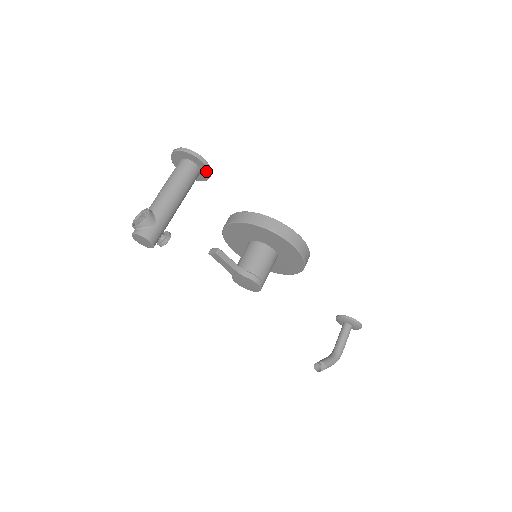
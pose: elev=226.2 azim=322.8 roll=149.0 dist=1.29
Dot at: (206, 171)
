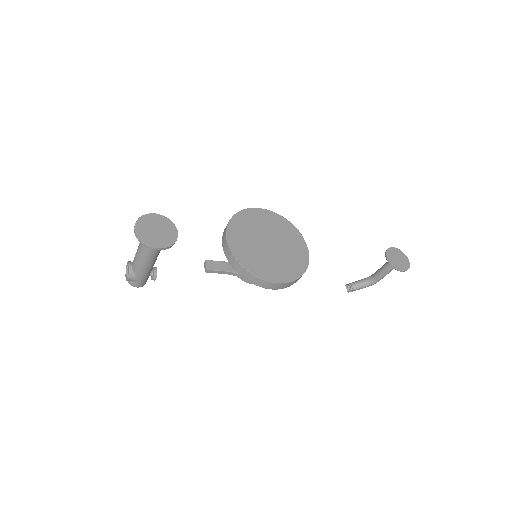
Dot at: (167, 246)
